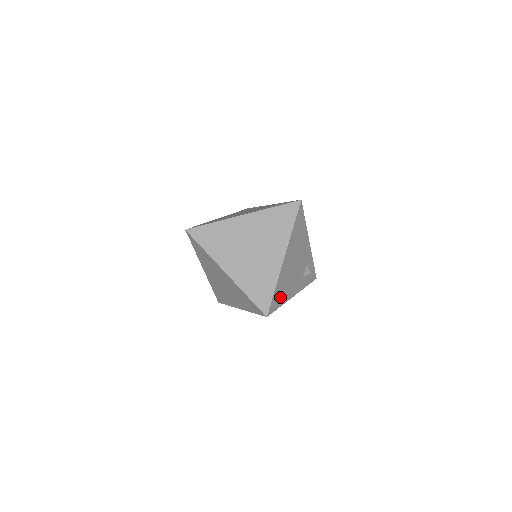
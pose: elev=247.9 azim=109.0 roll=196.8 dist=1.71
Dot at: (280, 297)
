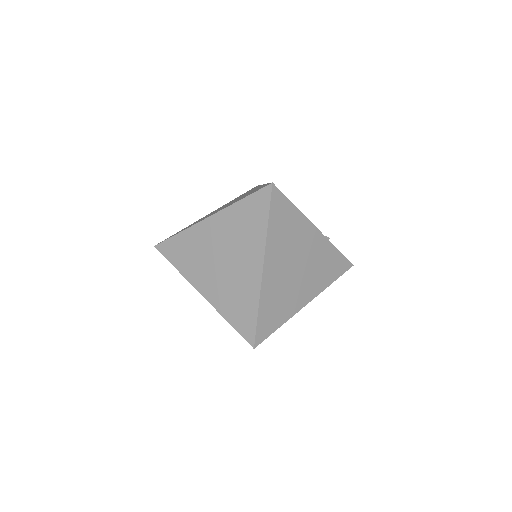
Dot at: occluded
